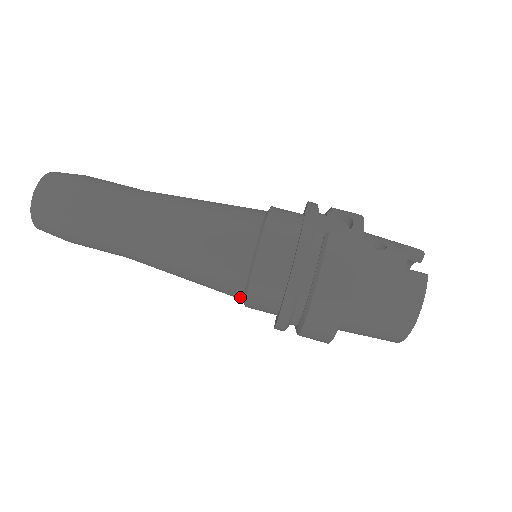
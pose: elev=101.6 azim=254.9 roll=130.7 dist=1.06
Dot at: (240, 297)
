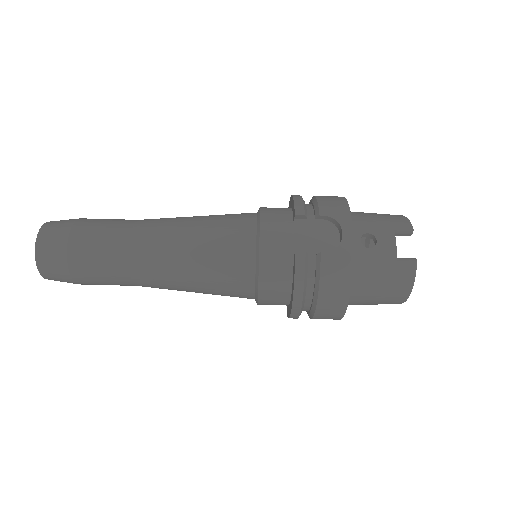
Dot at: occluded
